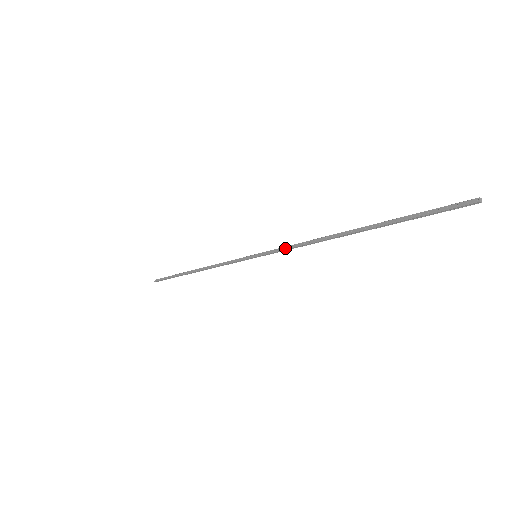
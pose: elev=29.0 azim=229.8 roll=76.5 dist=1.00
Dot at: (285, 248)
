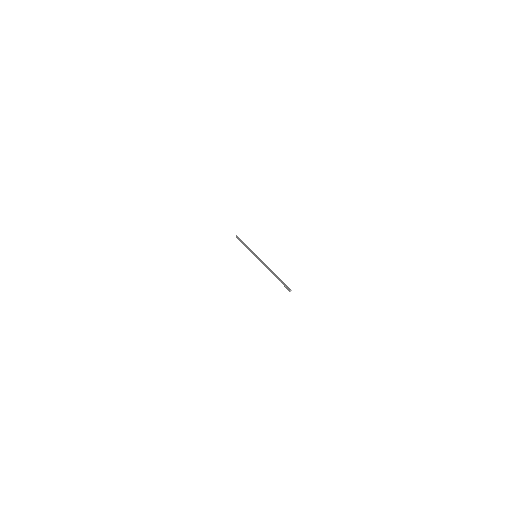
Dot at: (260, 261)
